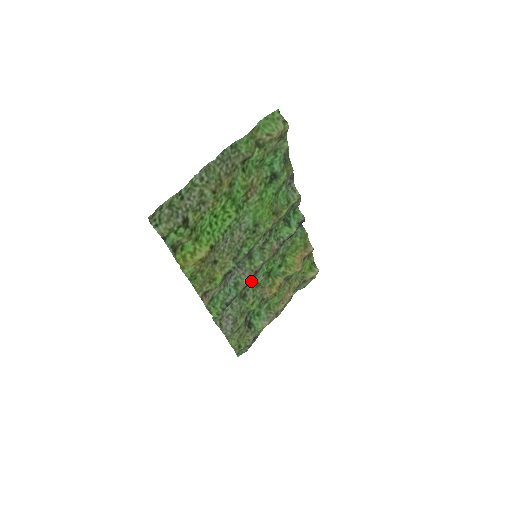
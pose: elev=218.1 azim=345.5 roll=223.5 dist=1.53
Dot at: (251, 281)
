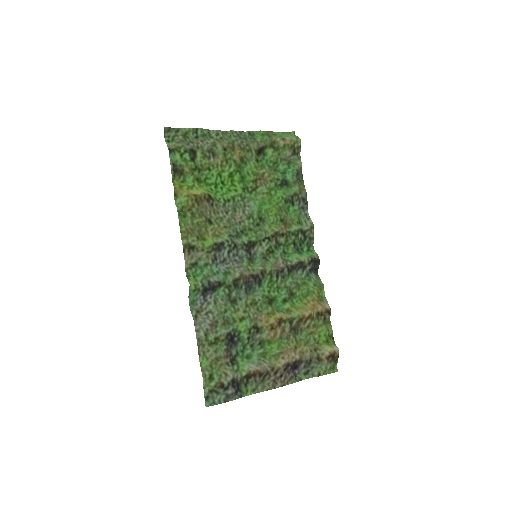
Dot at: (246, 292)
